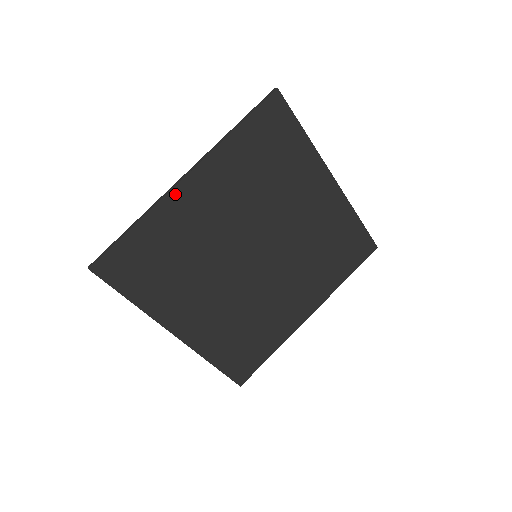
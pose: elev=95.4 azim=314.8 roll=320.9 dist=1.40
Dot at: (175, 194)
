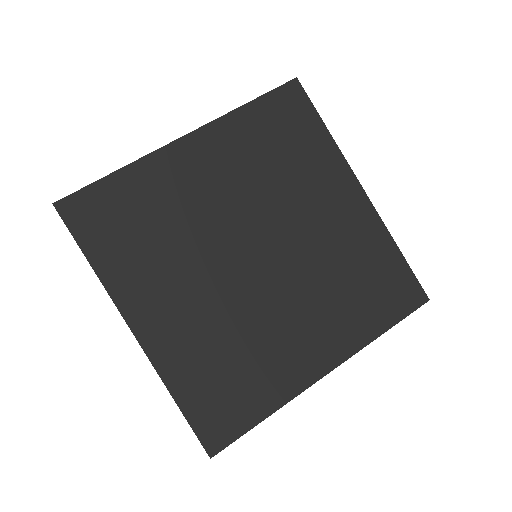
Dot at: (169, 151)
